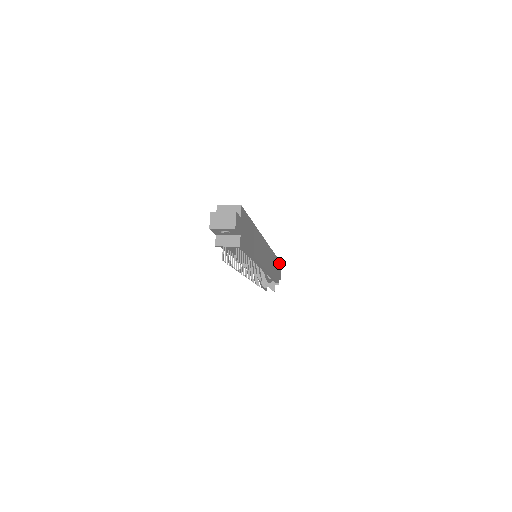
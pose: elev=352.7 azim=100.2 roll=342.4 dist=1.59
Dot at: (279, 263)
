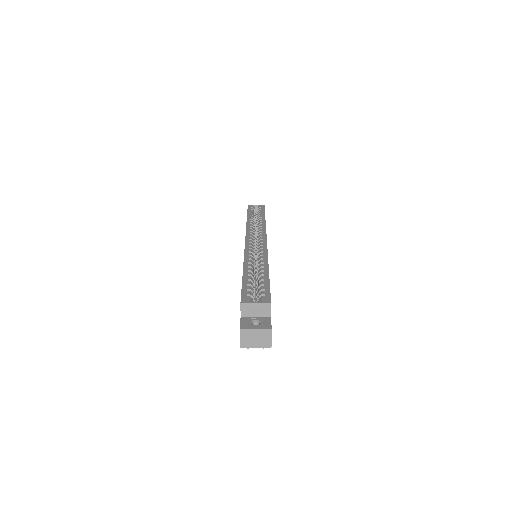
Dot at: occluded
